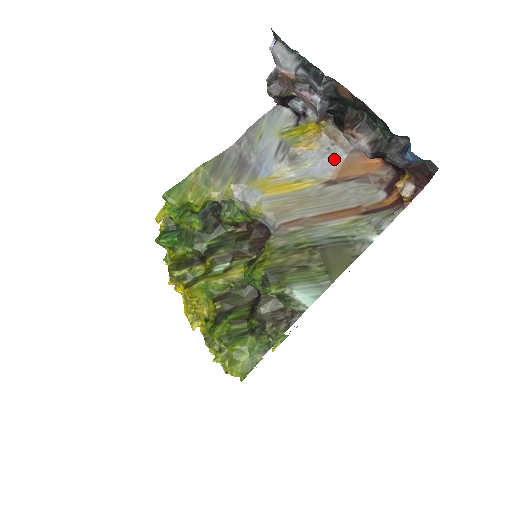
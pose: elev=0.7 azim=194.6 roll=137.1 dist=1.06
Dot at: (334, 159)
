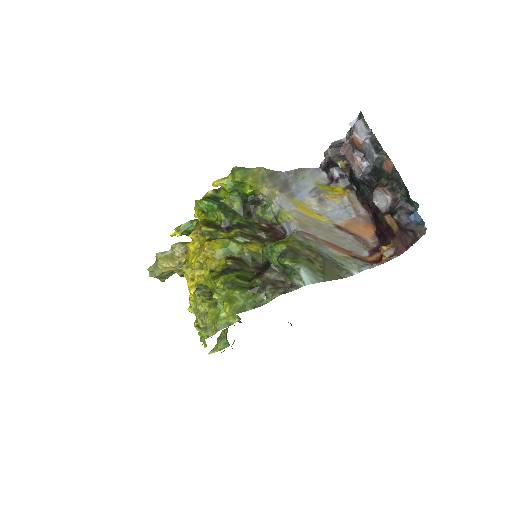
Dot at: (347, 214)
